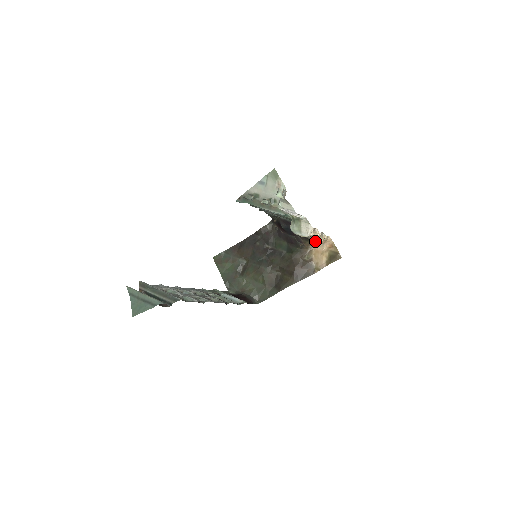
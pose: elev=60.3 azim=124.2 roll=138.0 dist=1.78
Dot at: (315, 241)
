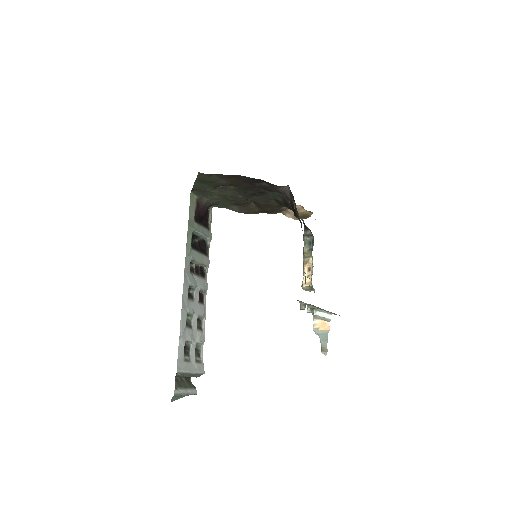
Dot at: occluded
